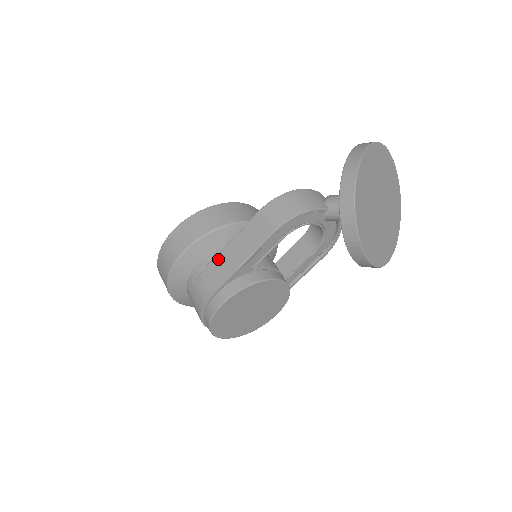
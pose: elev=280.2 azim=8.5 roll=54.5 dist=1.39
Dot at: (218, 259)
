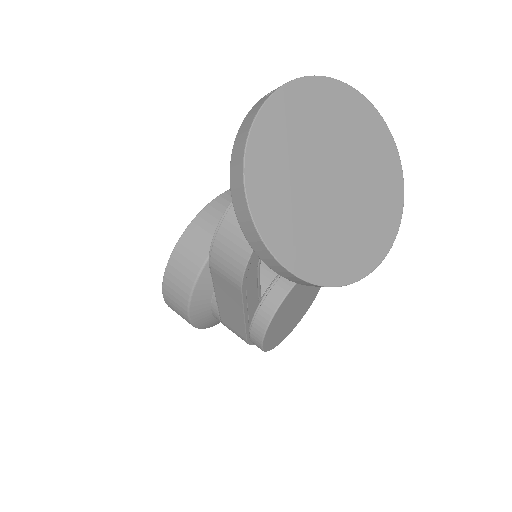
Dot at: (222, 311)
